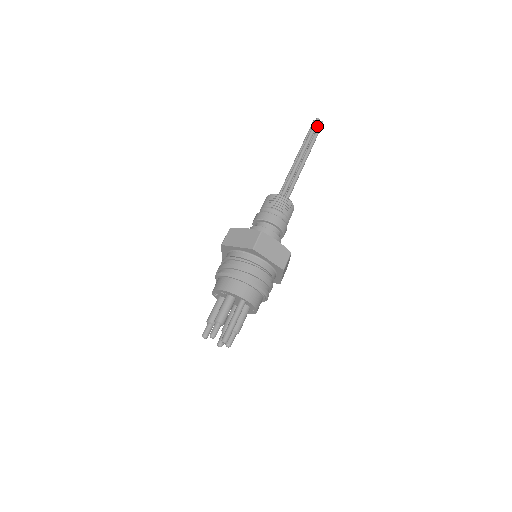
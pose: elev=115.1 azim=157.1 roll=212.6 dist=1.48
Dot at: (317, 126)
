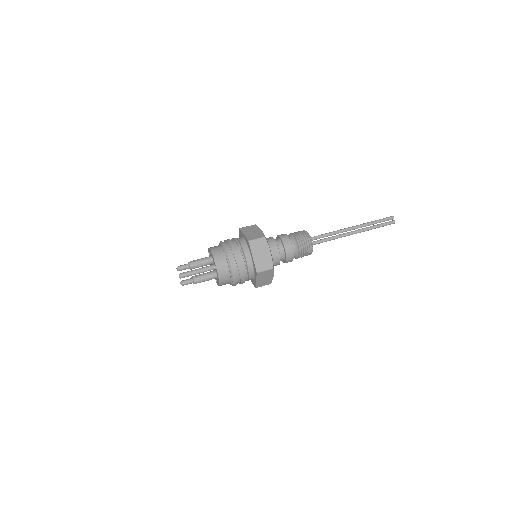
Dot at: occluded
